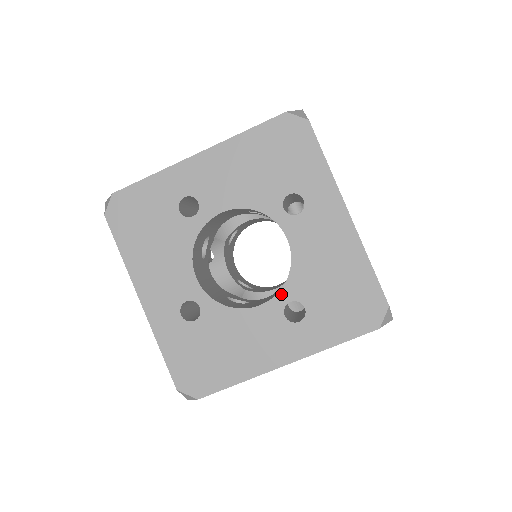
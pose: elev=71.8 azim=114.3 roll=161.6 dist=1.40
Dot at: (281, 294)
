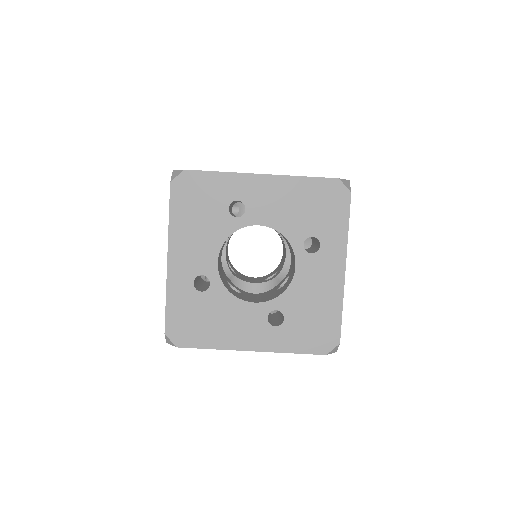
Dot at: (272, 302)
